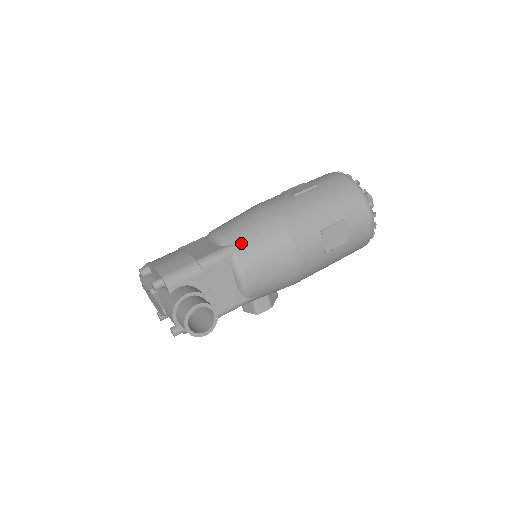
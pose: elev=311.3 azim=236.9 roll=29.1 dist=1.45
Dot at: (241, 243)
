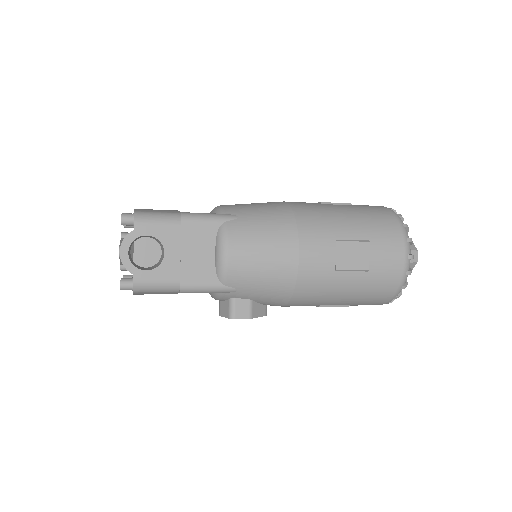
Dot at: (238, 216)
